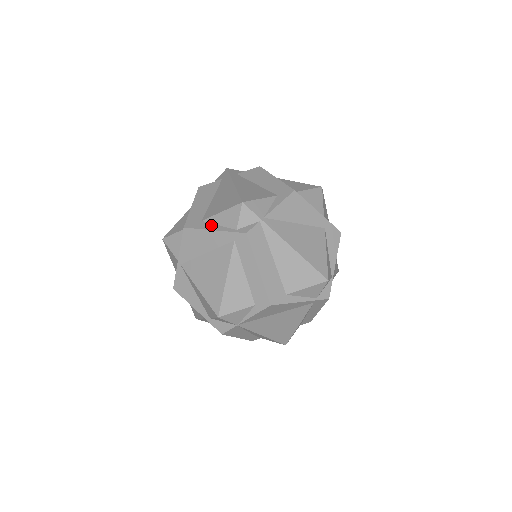
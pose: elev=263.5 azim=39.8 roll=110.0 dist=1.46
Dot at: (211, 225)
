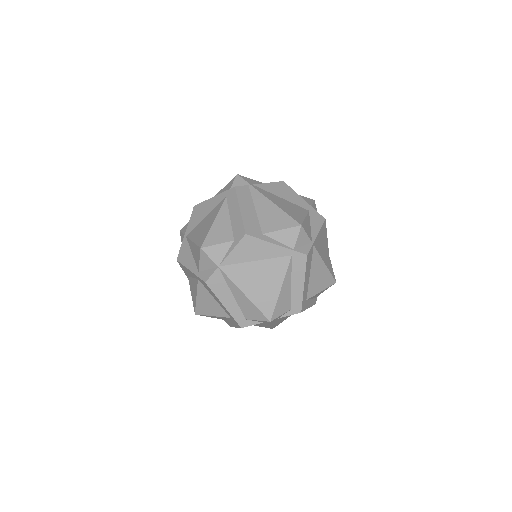
Dot at: occluded
